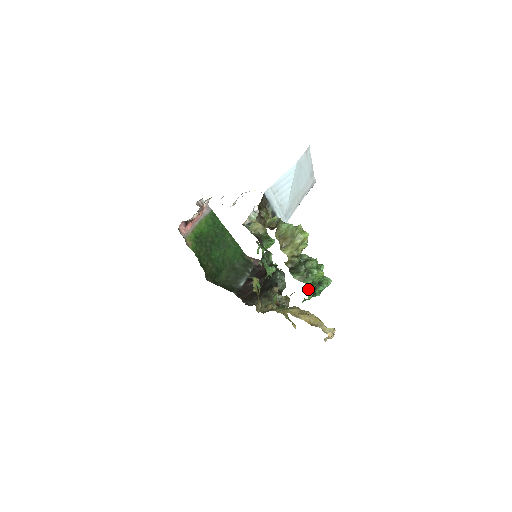
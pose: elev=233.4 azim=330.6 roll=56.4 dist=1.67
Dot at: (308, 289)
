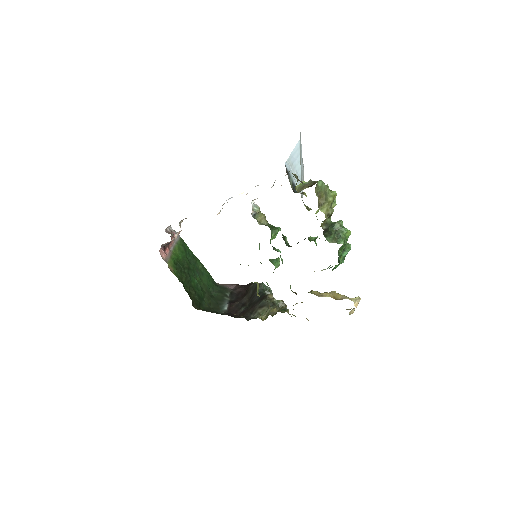
Dot at: (338, 253)
